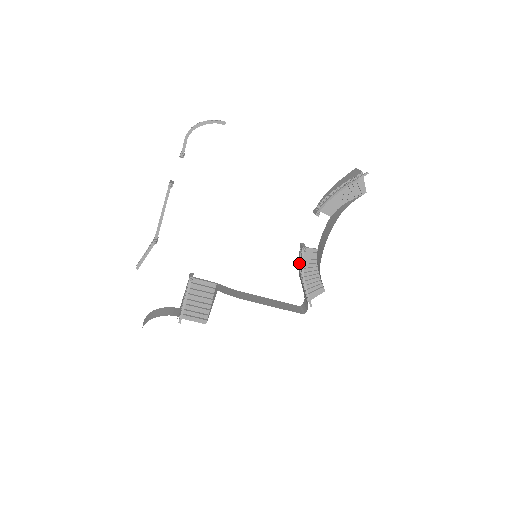
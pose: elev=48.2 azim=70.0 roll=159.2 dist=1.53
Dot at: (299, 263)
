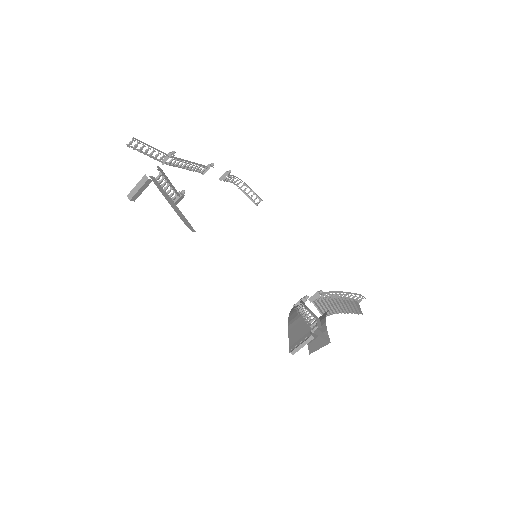
Dot at: (294, 310)
